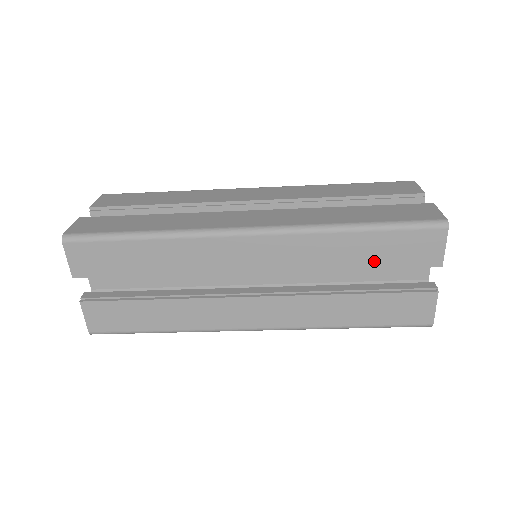
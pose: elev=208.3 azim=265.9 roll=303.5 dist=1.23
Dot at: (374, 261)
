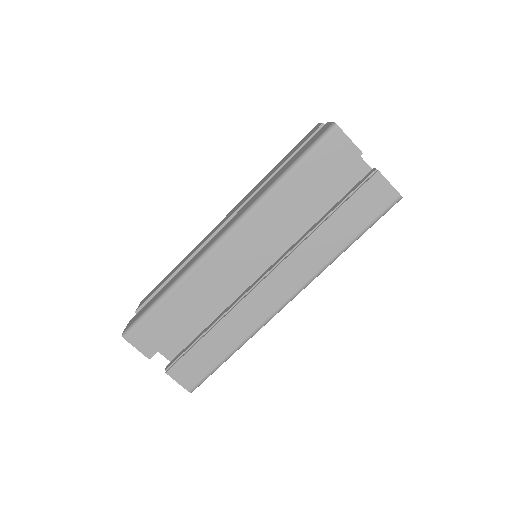
Dot at: (315, 188)
